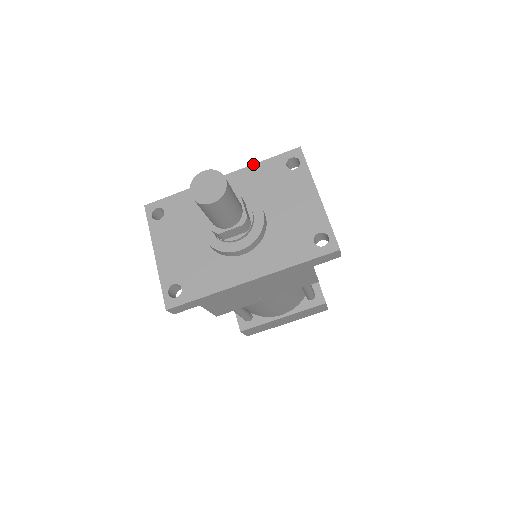
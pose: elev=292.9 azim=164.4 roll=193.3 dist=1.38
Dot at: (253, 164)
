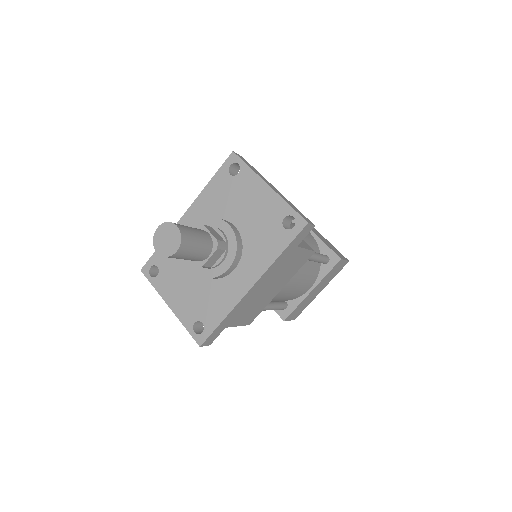
Dot at: (204, 188)
